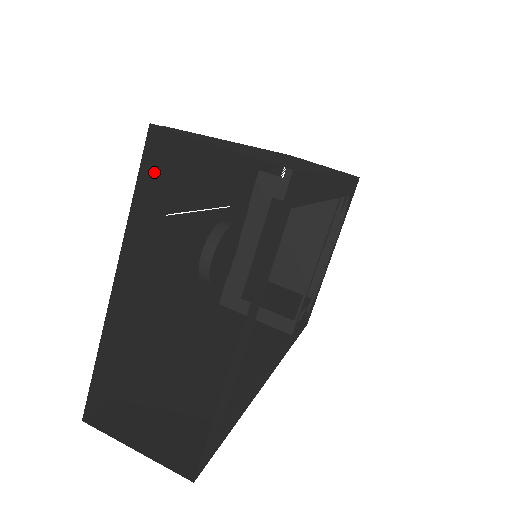
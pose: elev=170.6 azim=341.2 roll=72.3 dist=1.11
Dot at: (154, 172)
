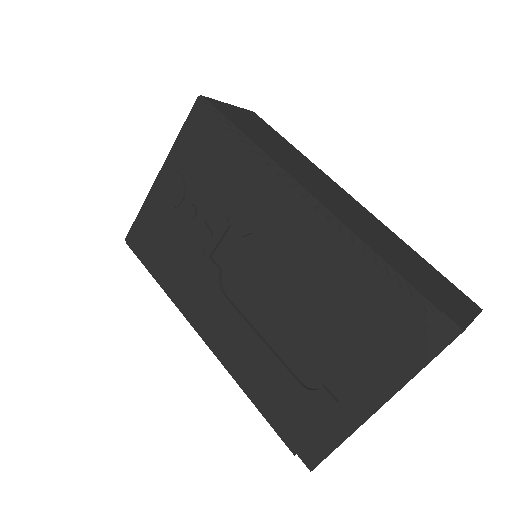
Dot at: (421, 339)
